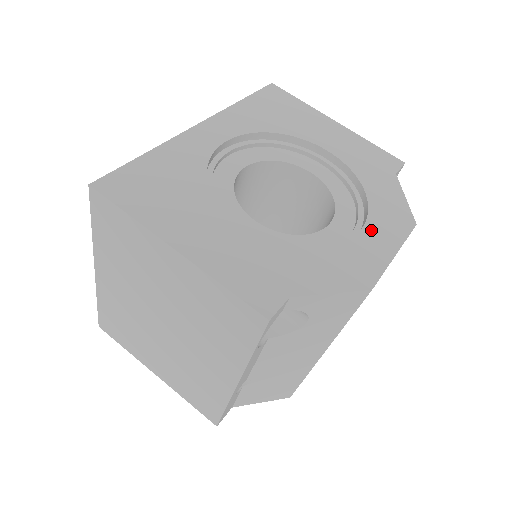
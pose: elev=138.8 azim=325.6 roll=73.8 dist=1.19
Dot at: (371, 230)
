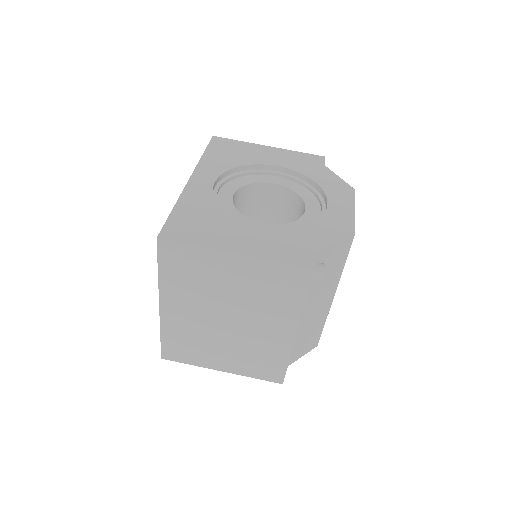
Dot at: (333, 202)
